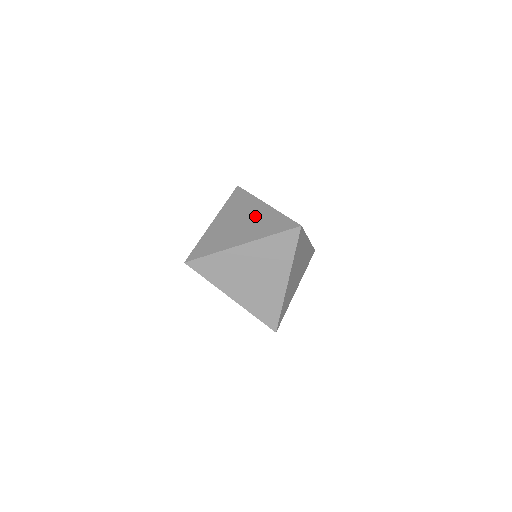
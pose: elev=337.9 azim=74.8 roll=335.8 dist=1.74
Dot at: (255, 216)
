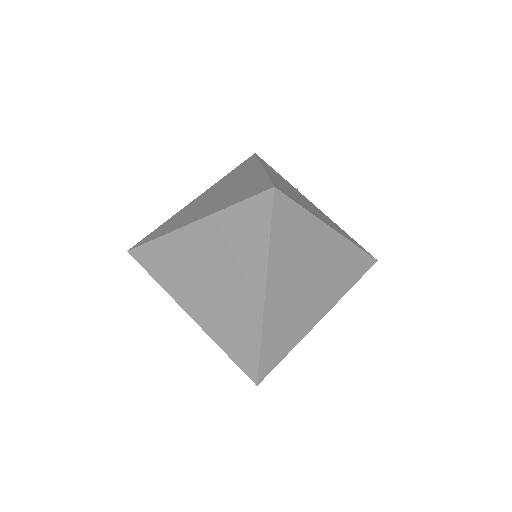
Dot at: (237, 184)
